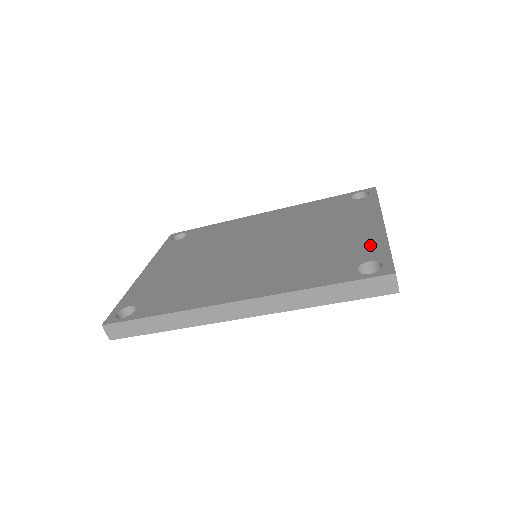
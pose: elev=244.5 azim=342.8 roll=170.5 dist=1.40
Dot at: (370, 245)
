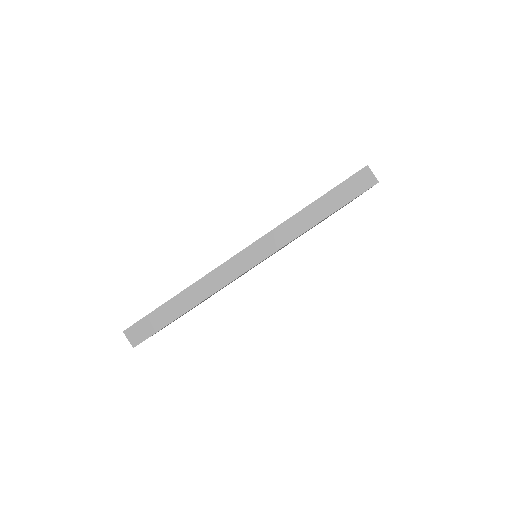
Dot at: occluded
